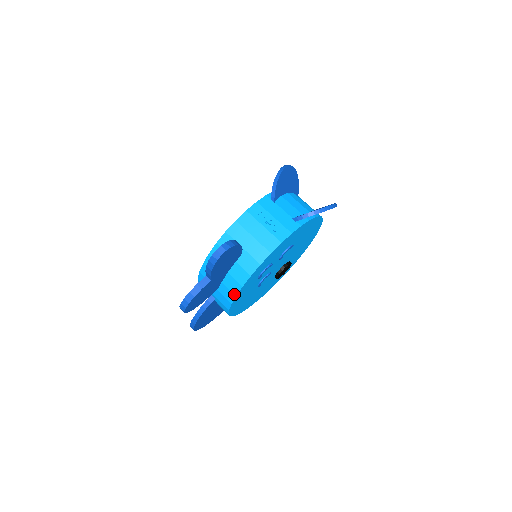
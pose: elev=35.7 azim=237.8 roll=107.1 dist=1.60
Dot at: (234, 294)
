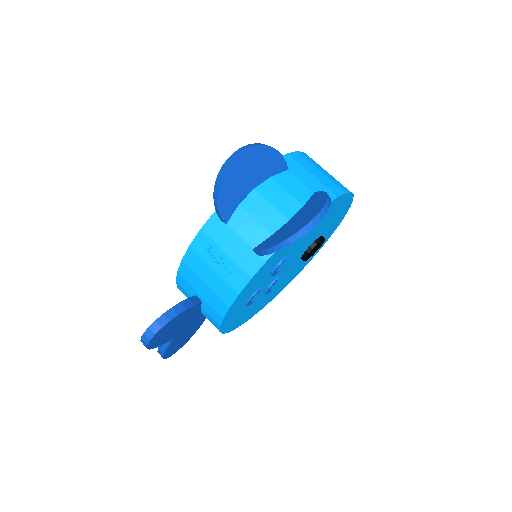
Dot at: occluded
